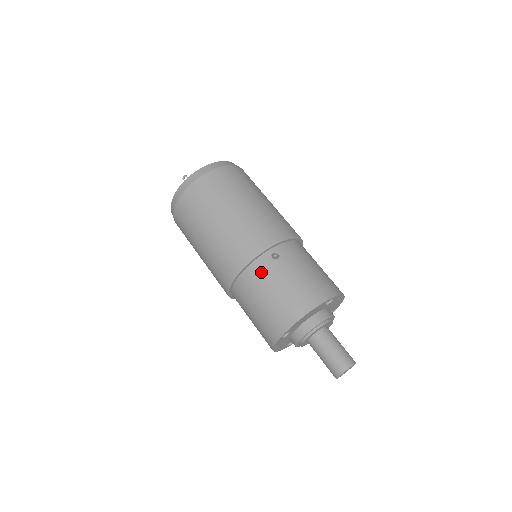
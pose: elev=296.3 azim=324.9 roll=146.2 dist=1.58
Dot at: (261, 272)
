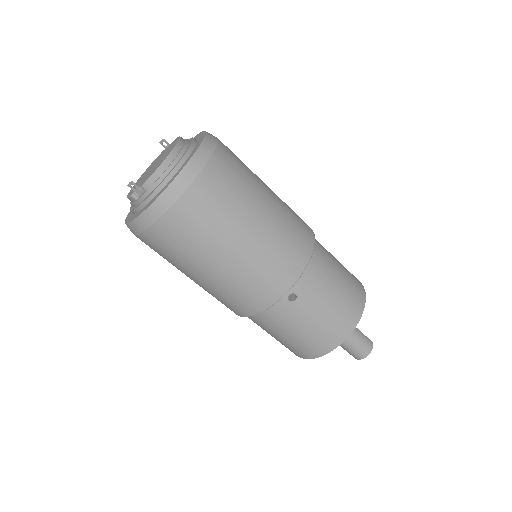
Dot at: (278, 317)
